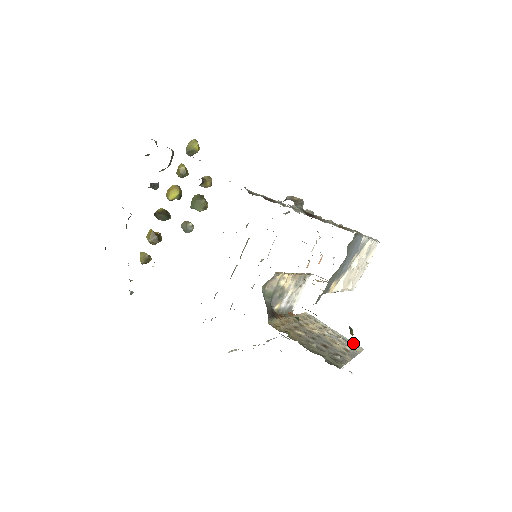
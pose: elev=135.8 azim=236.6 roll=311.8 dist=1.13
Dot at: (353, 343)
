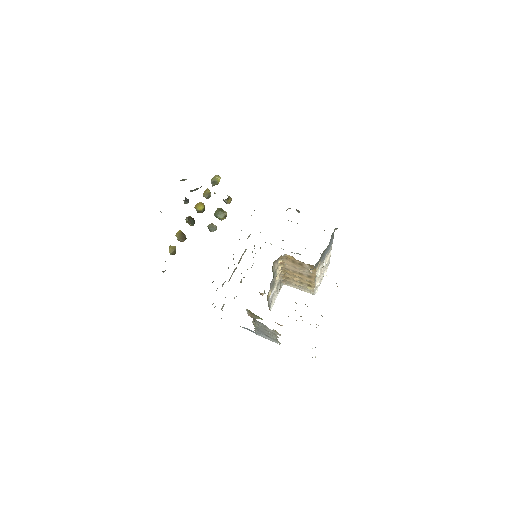
Dot at: occluded
